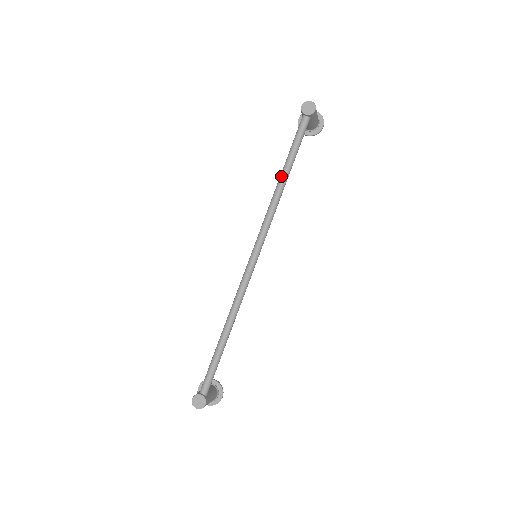
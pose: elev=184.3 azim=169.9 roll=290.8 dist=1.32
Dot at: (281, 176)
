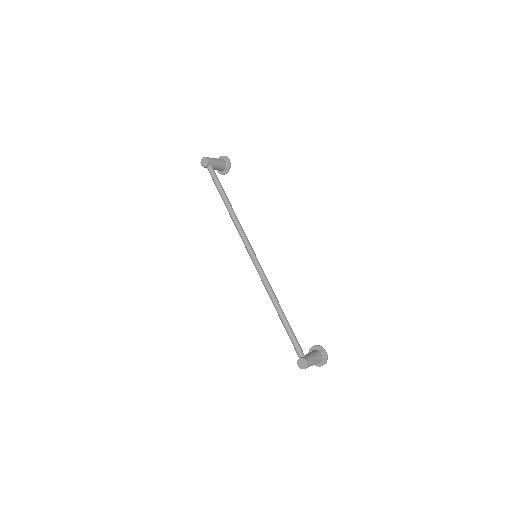
Dot at: occluded
